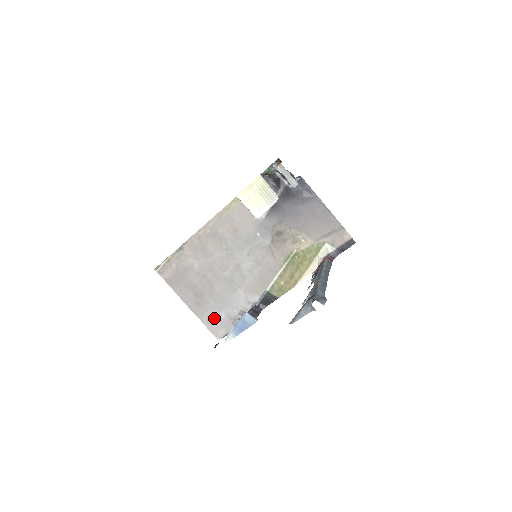
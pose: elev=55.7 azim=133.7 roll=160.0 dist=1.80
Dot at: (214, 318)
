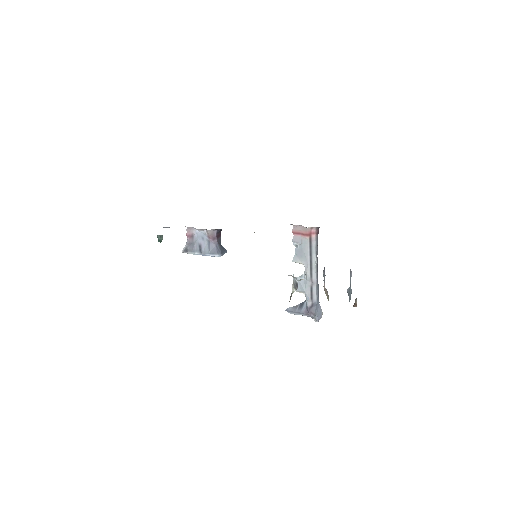
Dot at: occluded
